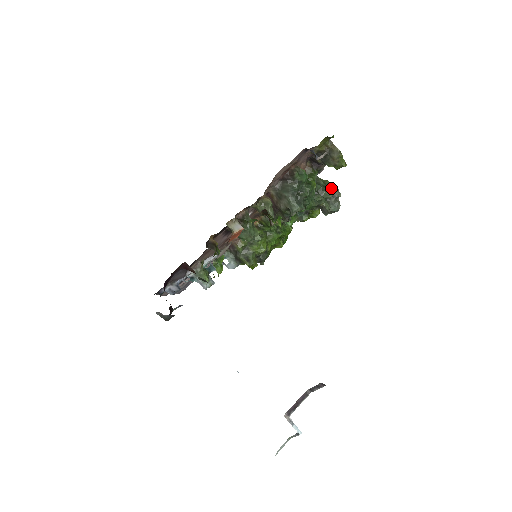
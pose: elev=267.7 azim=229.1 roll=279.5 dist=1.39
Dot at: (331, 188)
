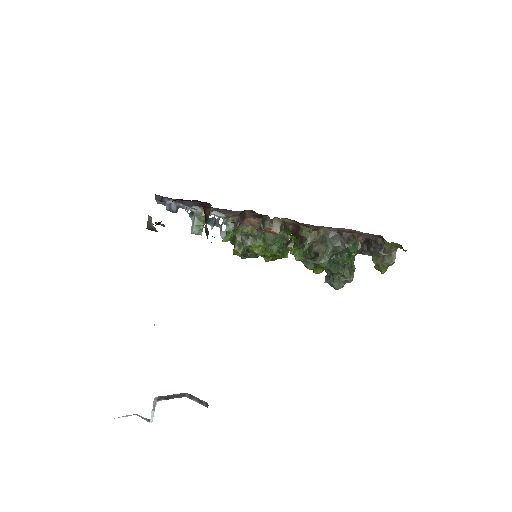
Dot at: (352, 271)
